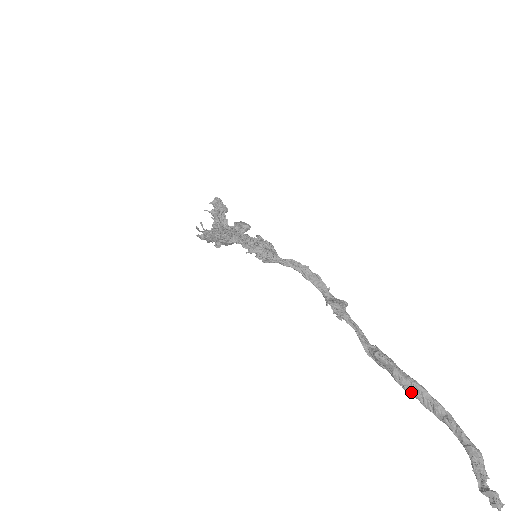
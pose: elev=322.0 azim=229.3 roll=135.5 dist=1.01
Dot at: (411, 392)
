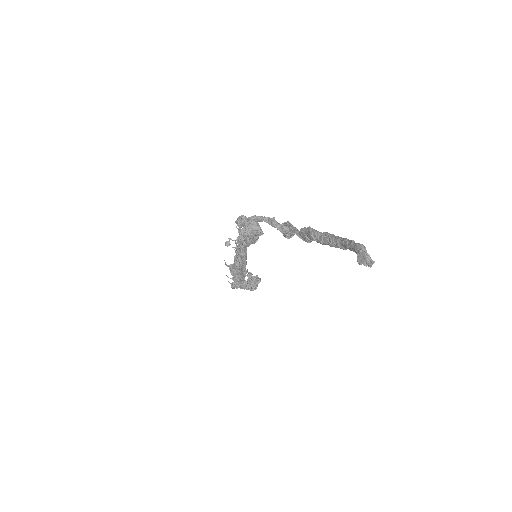
Dot at: (322, 239)
